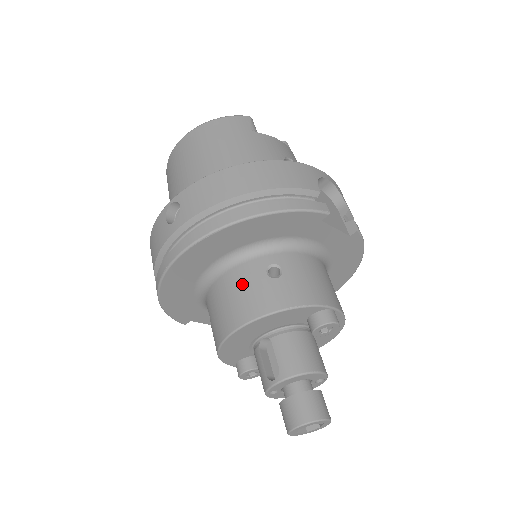
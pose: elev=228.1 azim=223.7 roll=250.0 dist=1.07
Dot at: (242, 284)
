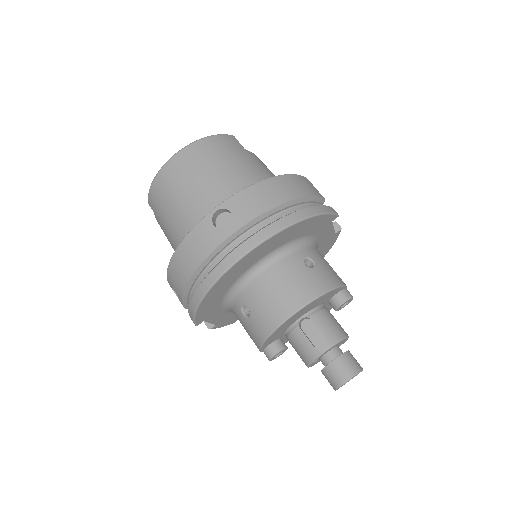
Dot at: (289, 275)
